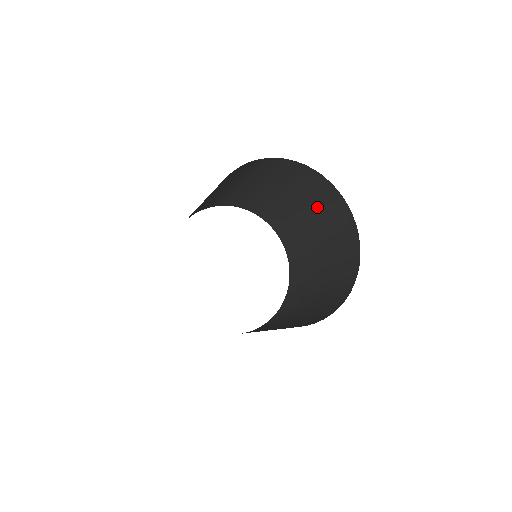
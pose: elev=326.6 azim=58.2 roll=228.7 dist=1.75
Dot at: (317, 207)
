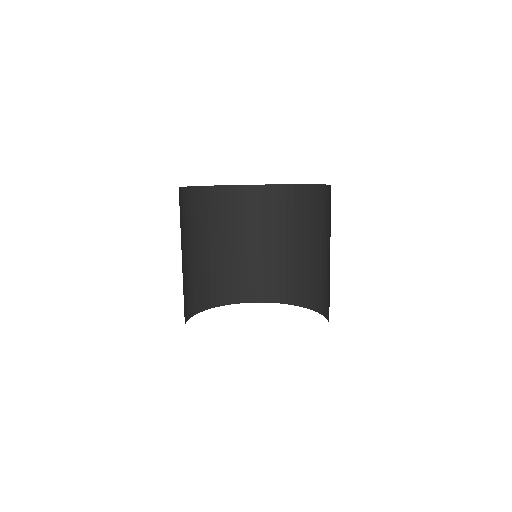
Dot at: (316, 223)
